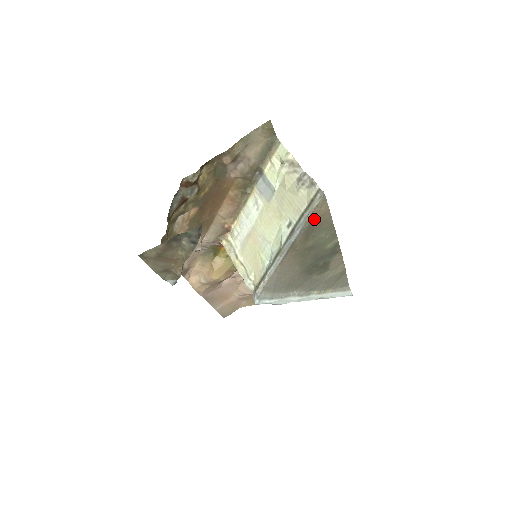
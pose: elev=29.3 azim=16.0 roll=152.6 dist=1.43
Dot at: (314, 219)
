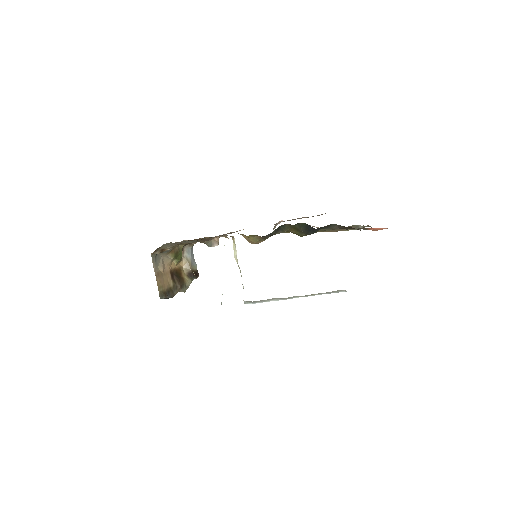
Dot at: occluded
